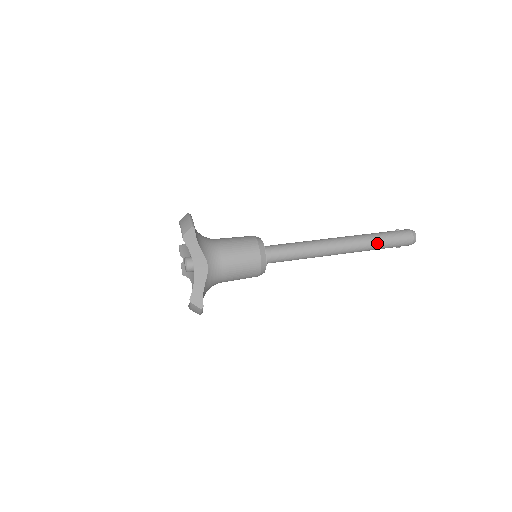
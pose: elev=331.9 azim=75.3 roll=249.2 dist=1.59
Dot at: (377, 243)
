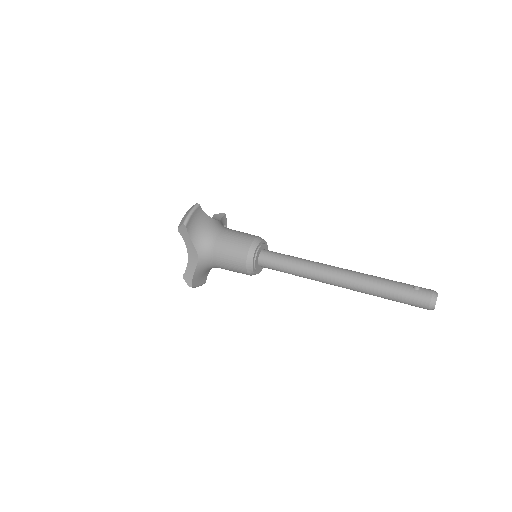
Dot at: (379, 293)
